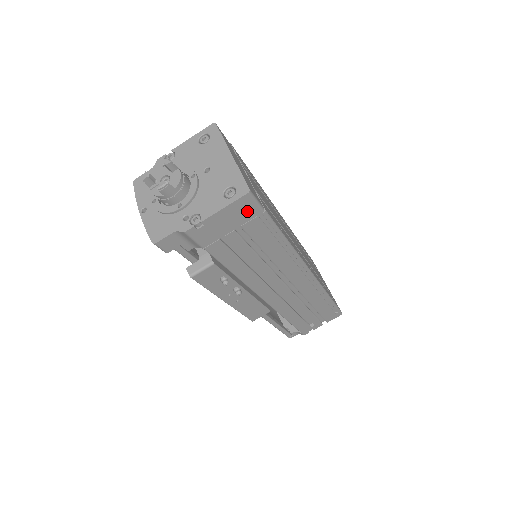
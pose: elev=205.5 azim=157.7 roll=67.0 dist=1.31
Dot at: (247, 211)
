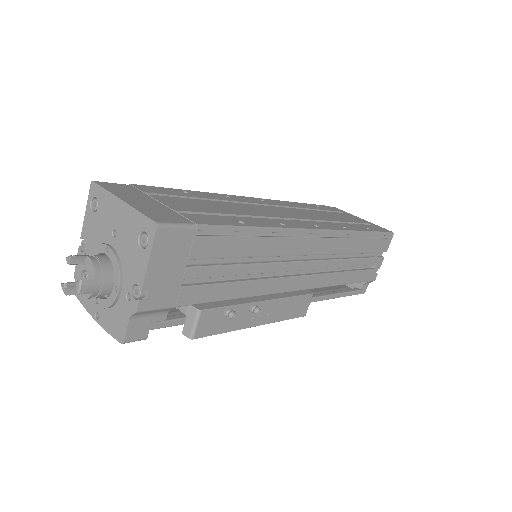
Dot at: (177, 242)
